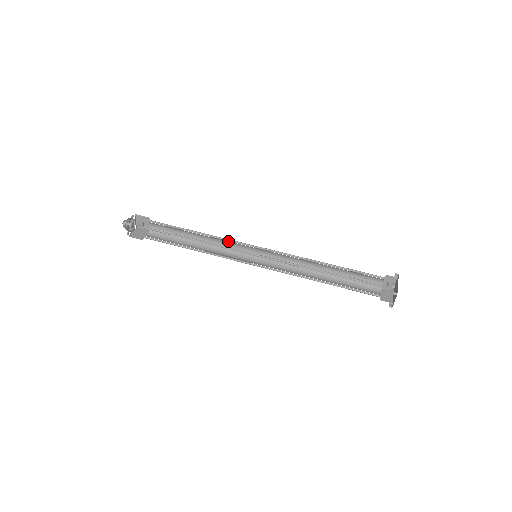
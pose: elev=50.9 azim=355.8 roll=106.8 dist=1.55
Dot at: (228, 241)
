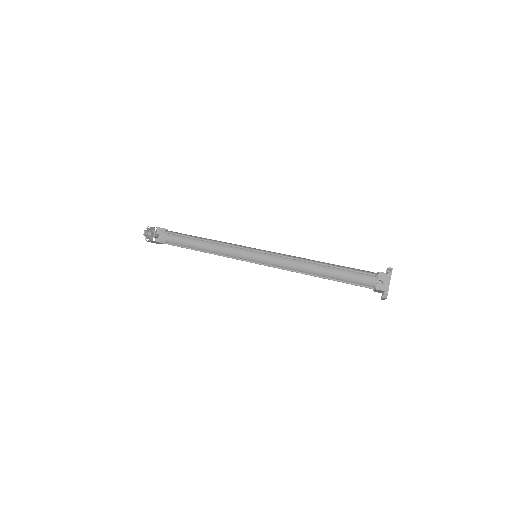
Dot at: (228, 245)
